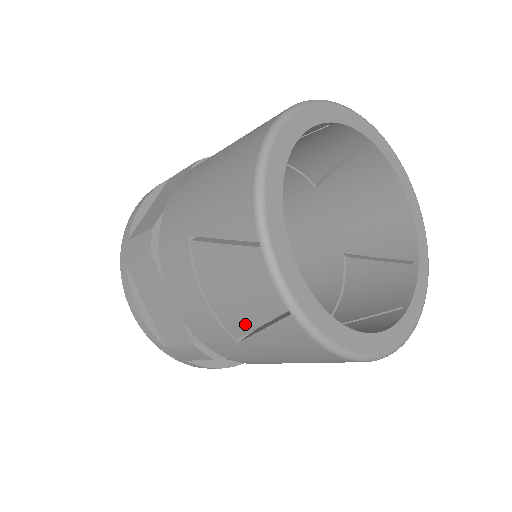
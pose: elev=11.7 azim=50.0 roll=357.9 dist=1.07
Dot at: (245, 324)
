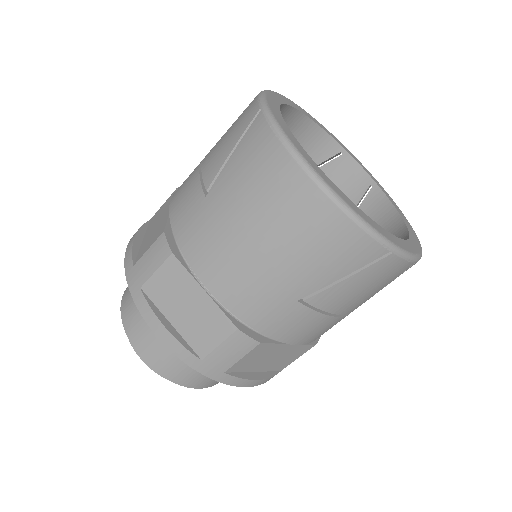
Dot at: occluded
